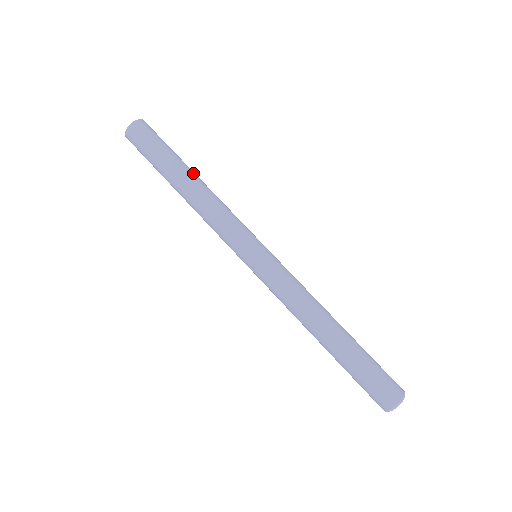
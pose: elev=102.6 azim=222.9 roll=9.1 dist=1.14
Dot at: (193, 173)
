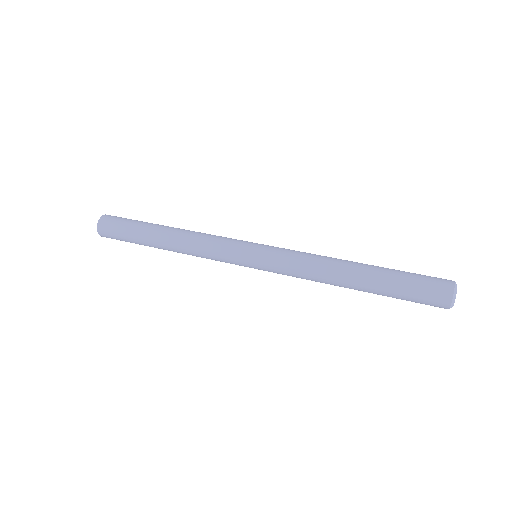
Dot at: occluded
